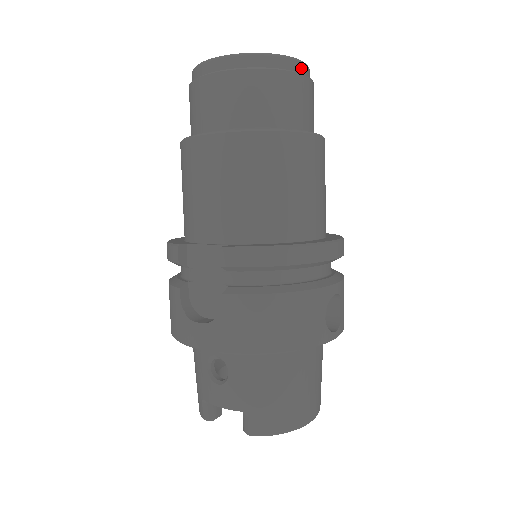
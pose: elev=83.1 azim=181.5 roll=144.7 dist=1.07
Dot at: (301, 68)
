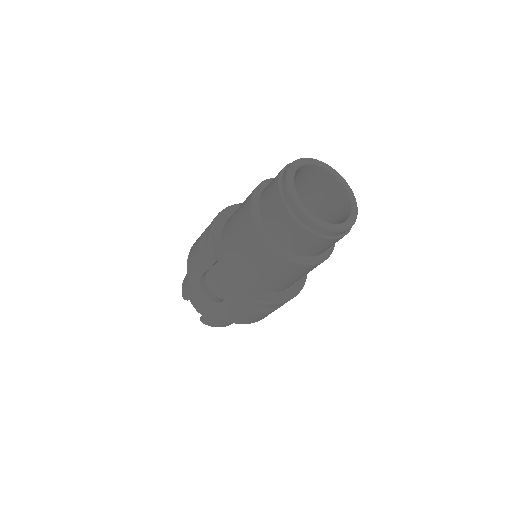
Dot at: (347, 230)
